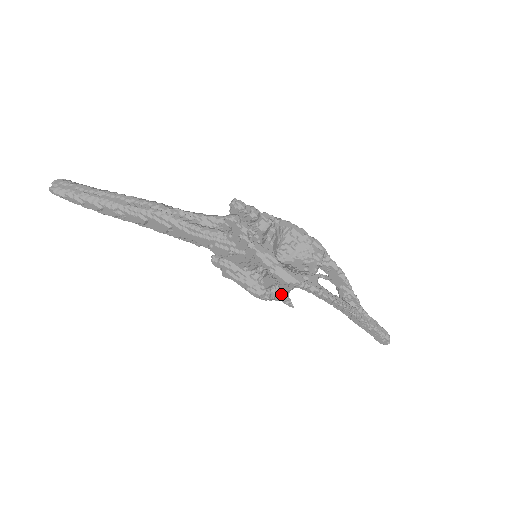
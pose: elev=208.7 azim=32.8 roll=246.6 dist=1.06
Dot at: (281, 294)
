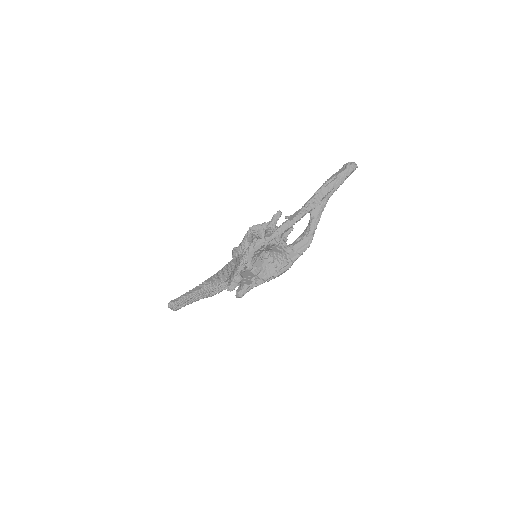
Dot at: occluded
